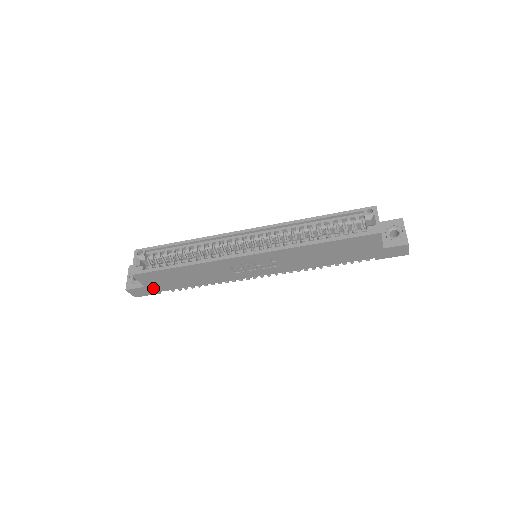
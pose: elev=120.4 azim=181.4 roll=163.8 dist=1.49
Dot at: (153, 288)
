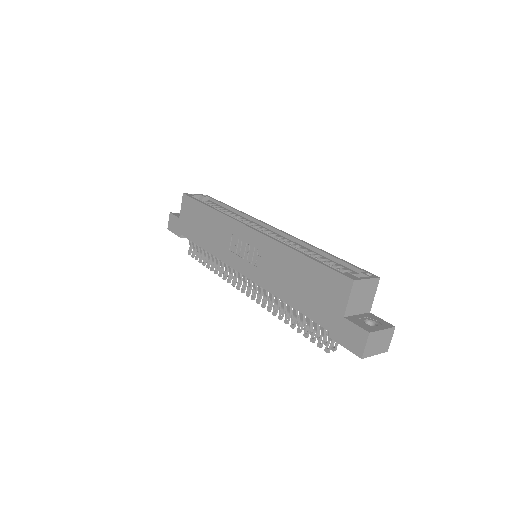
Dot at: (182, 225)
